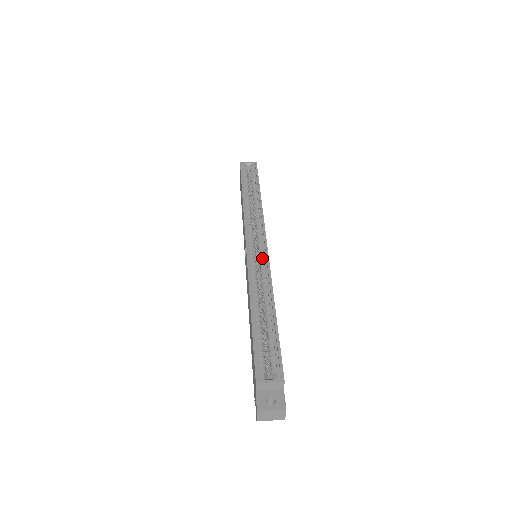
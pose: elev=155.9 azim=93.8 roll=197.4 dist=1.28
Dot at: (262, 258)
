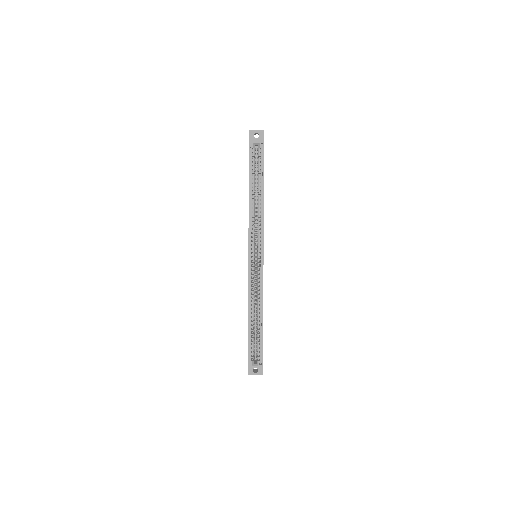
Dot at: occluded
